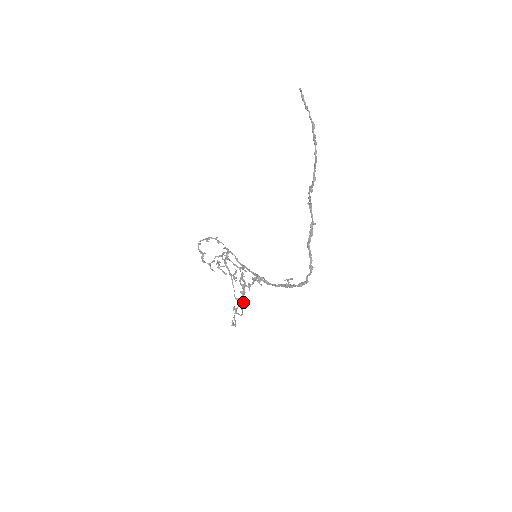
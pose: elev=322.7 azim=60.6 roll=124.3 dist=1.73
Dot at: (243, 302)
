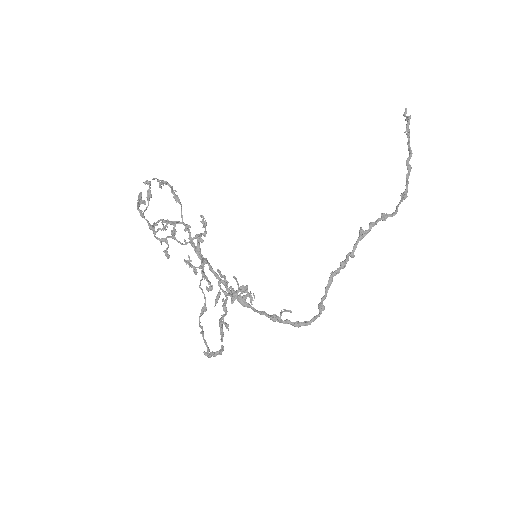
Dot at: (222, 319)
